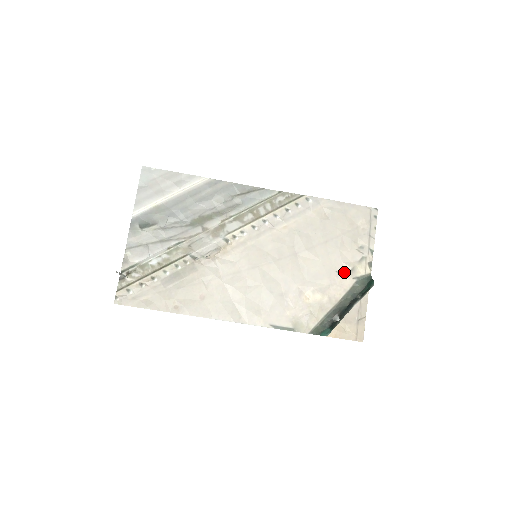
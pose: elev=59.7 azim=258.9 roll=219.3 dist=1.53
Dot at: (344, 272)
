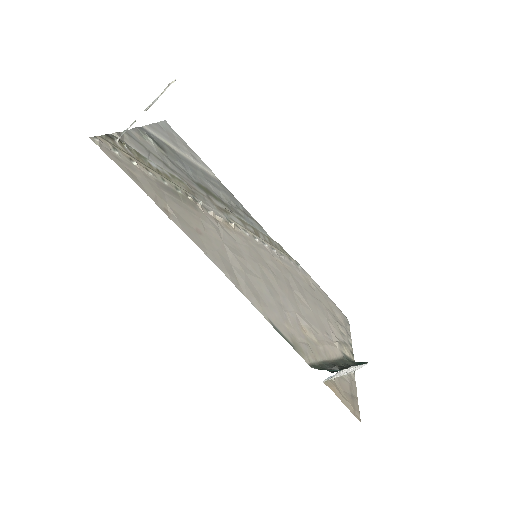
Dot at: (333, 339)
